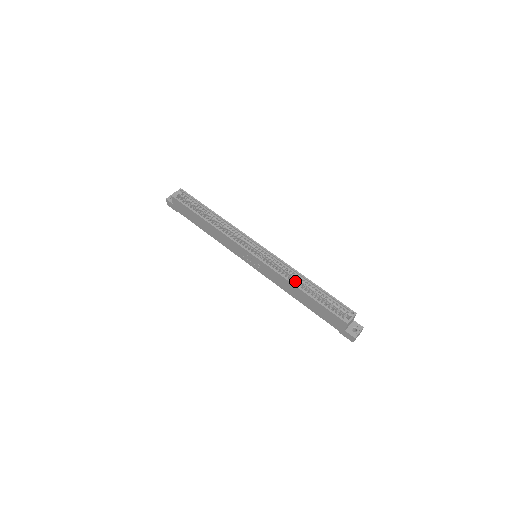
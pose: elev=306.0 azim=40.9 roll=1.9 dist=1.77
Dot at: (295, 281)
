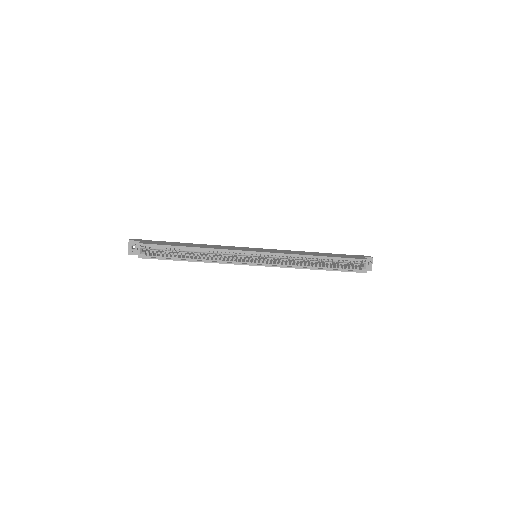
Dot at: (307, 264)
